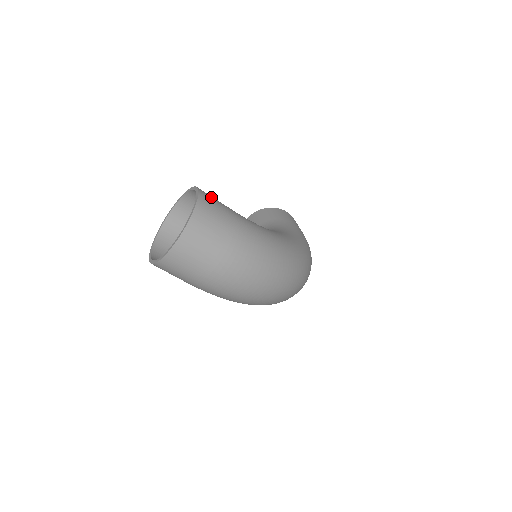
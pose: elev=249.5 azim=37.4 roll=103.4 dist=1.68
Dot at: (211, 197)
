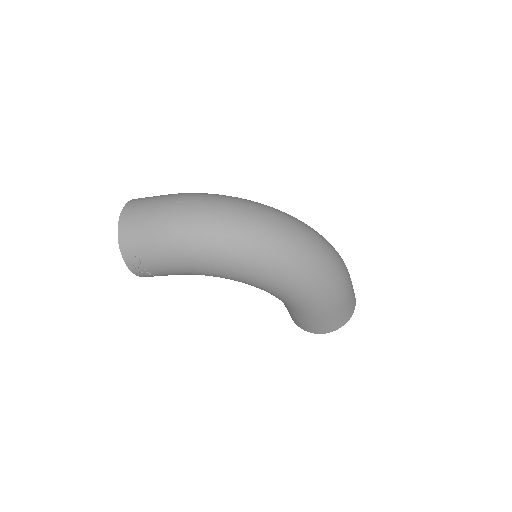
Dot at: occluded
